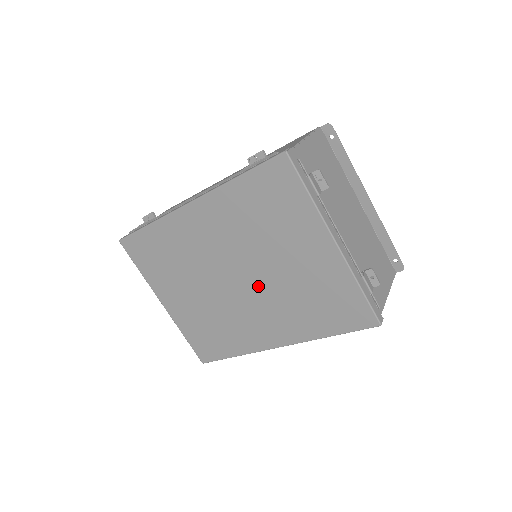
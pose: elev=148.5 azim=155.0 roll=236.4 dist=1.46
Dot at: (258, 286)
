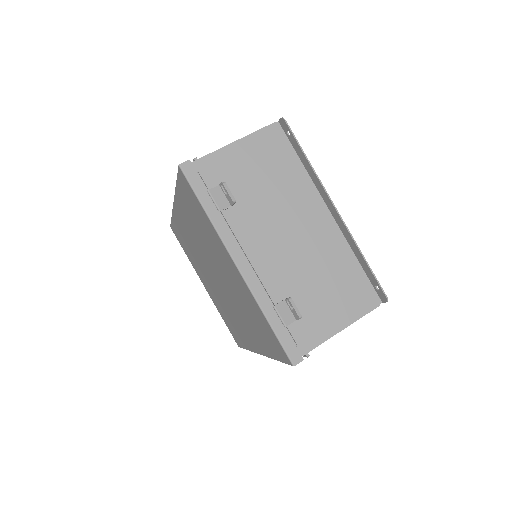
Dot at: (226, 290)
